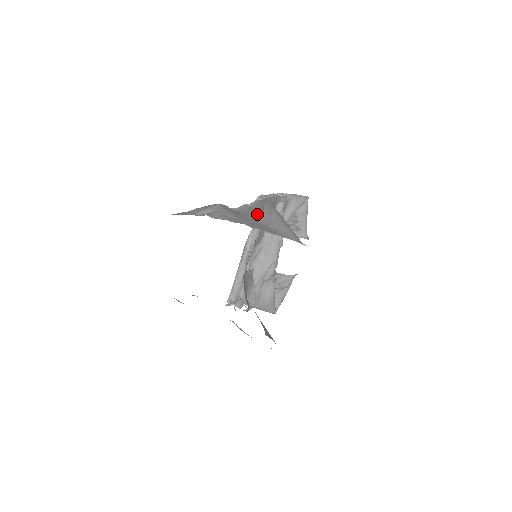
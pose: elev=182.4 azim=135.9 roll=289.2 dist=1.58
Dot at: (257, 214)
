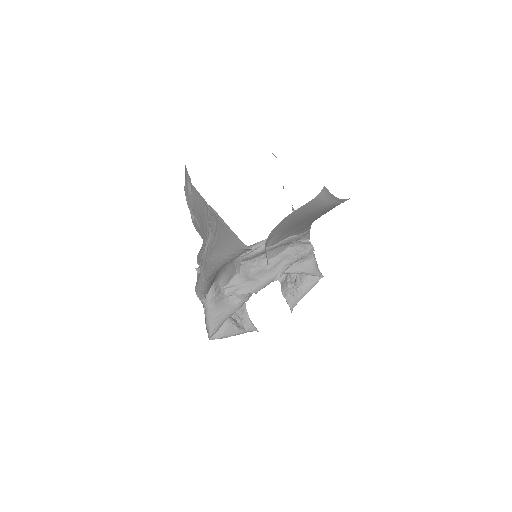
Dot at: occluded
